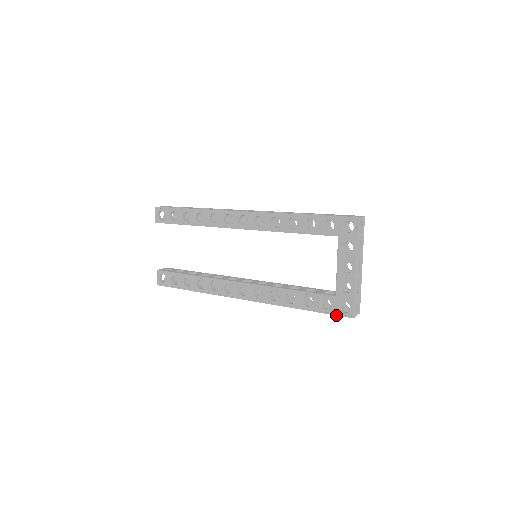
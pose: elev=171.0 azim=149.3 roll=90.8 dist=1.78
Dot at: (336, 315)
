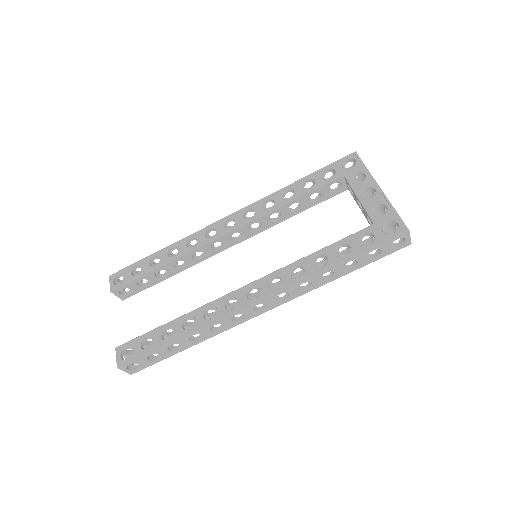
Dot at: (386, 241)
